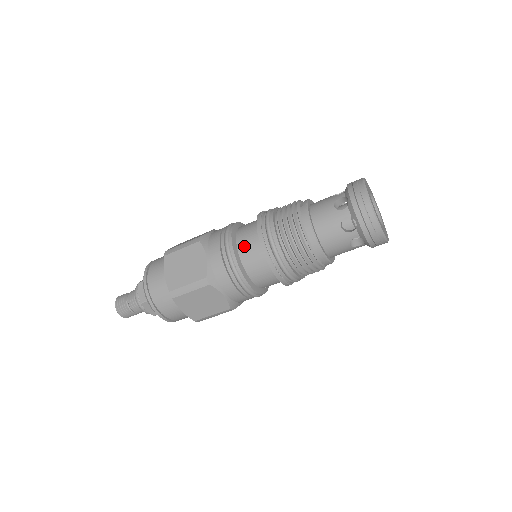
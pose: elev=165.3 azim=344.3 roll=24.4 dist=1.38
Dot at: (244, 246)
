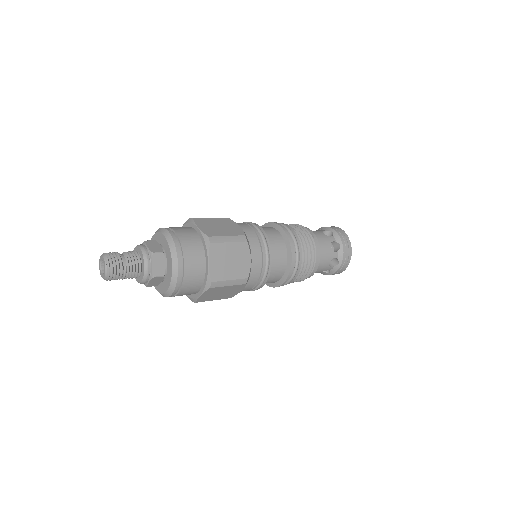
Dot at: (276, 257)
